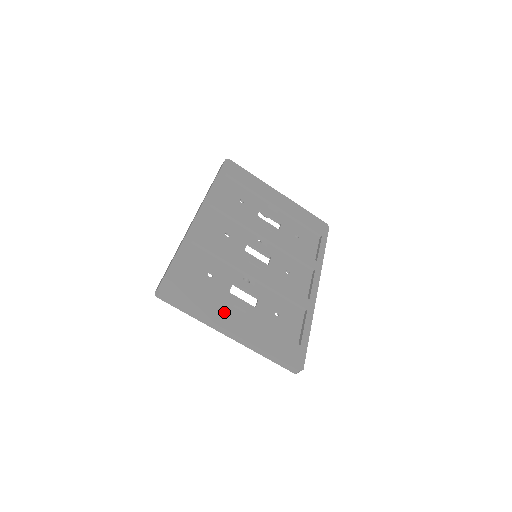
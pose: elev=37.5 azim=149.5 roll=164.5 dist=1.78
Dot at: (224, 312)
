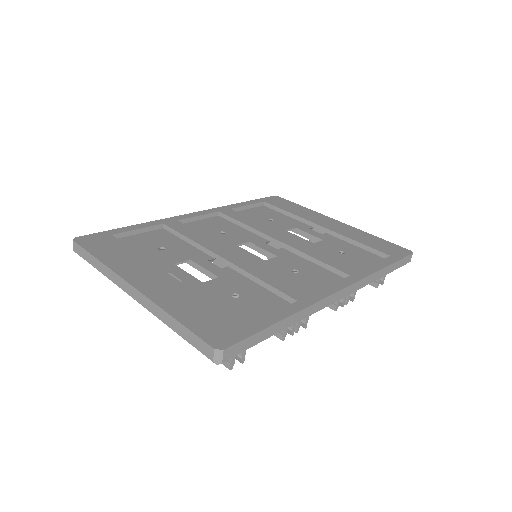
Dot at: (141, 269)
